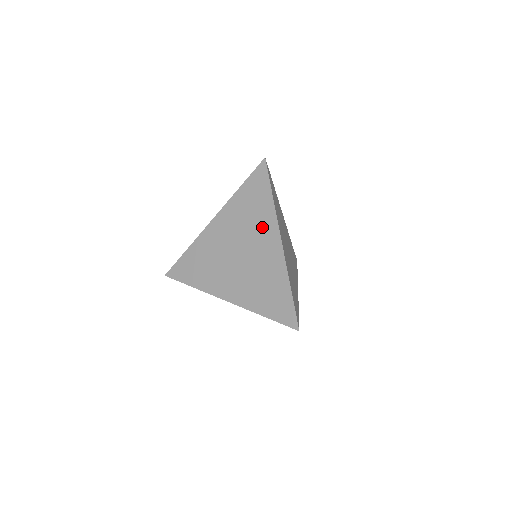
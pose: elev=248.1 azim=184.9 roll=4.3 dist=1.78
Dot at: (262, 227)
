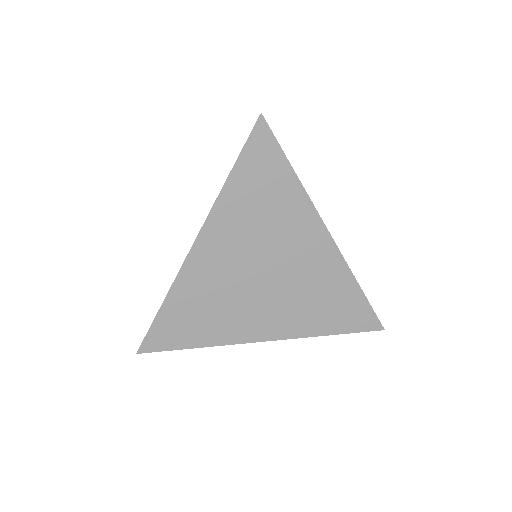
Dot at: (292, 224)
